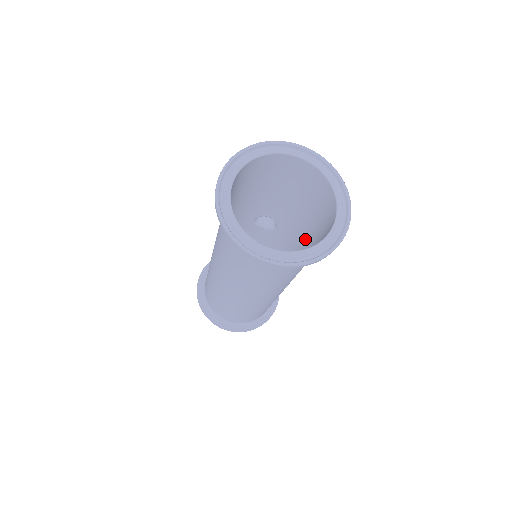
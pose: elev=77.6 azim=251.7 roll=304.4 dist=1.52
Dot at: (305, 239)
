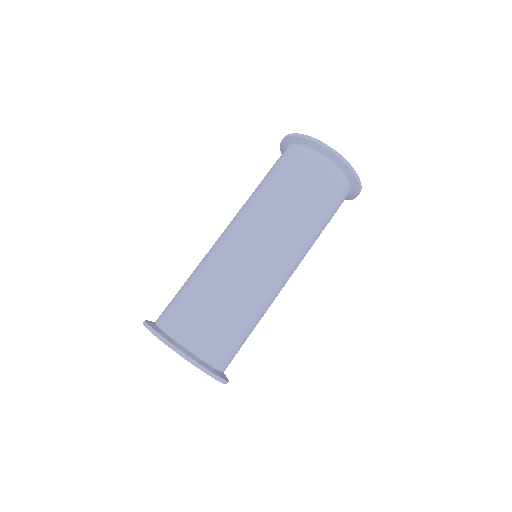
Dot at: occluded
